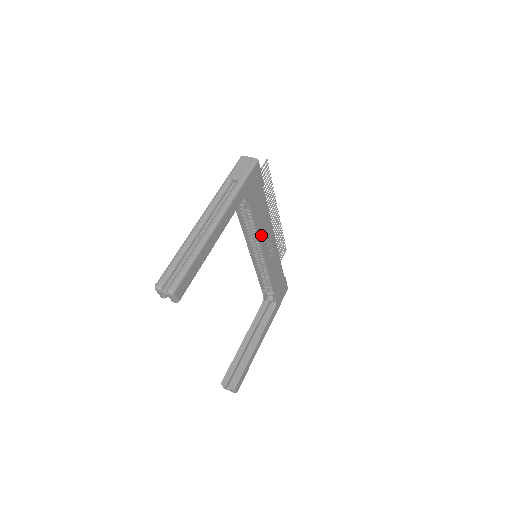
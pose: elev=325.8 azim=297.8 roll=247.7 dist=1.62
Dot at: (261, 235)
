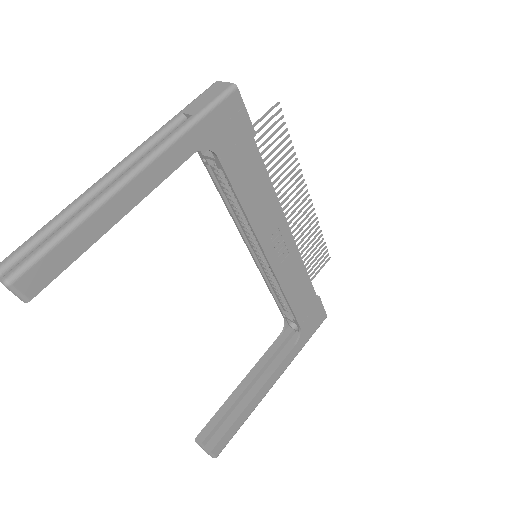
Dot at: (256, 221)
